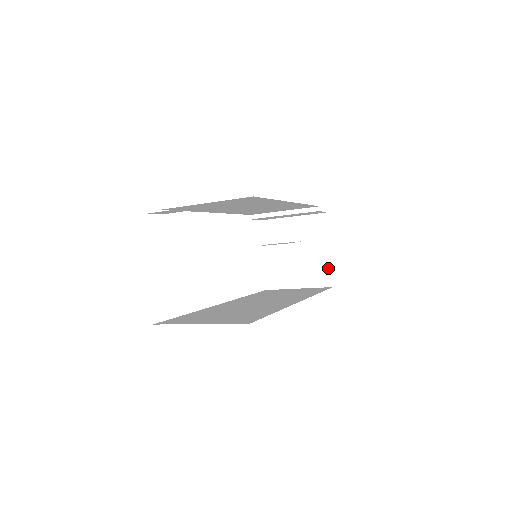
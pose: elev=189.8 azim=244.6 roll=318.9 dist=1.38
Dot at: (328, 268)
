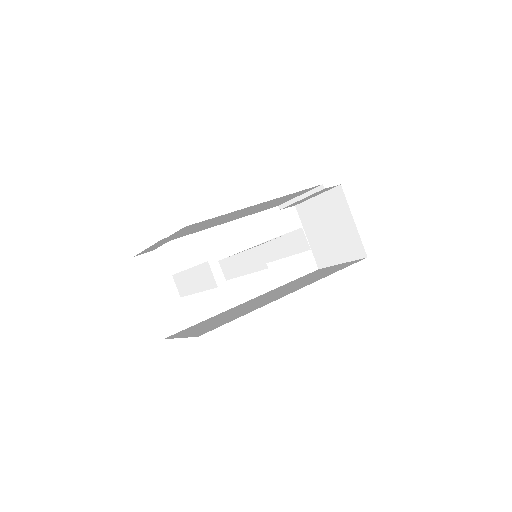
Dot at: (358, 239)
